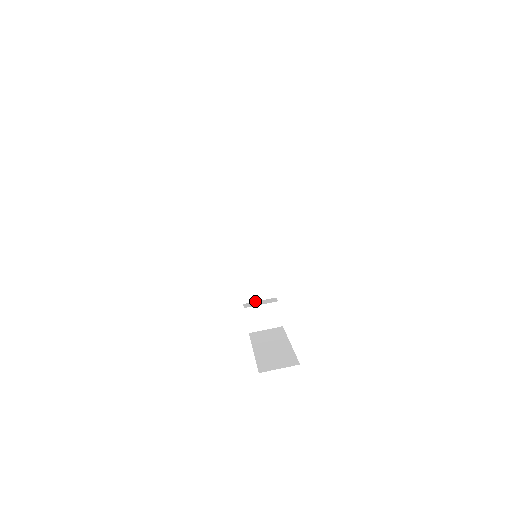
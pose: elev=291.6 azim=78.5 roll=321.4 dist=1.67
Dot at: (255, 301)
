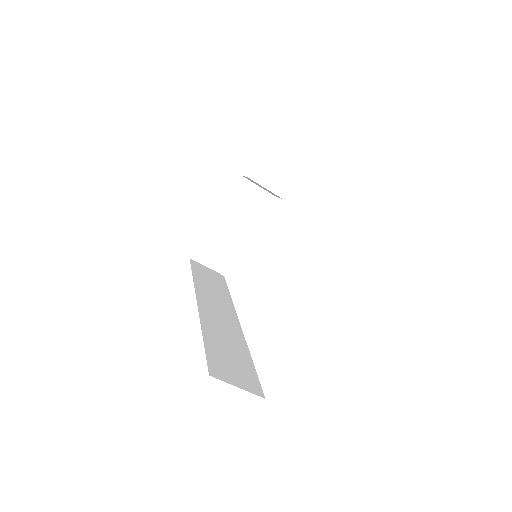
Dot at: occluded
